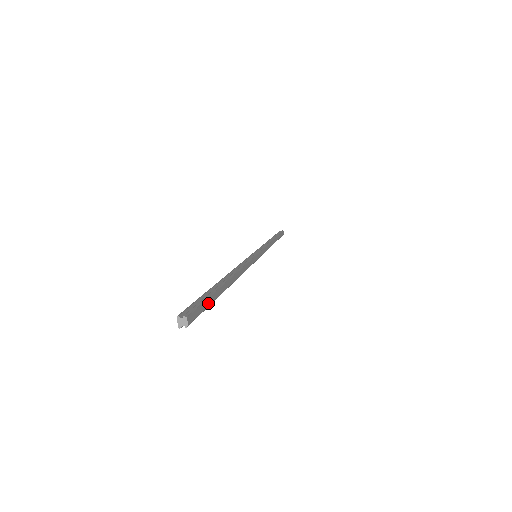
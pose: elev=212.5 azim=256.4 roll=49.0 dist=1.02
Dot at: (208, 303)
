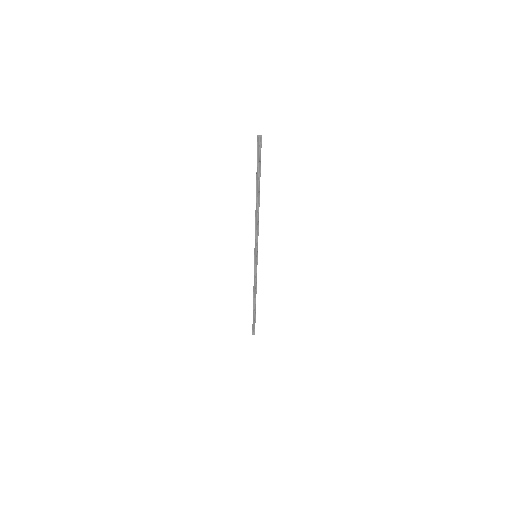
Dot at: occluded
